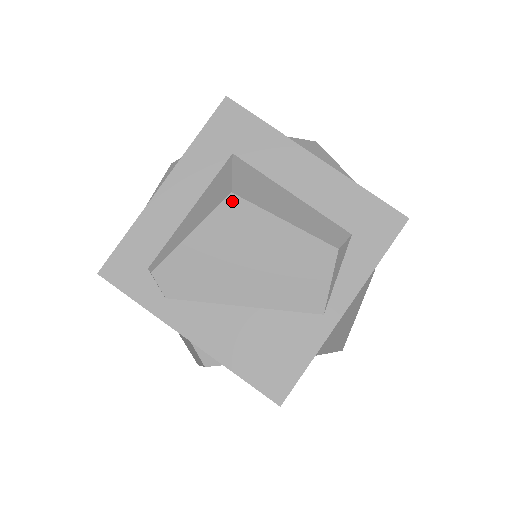
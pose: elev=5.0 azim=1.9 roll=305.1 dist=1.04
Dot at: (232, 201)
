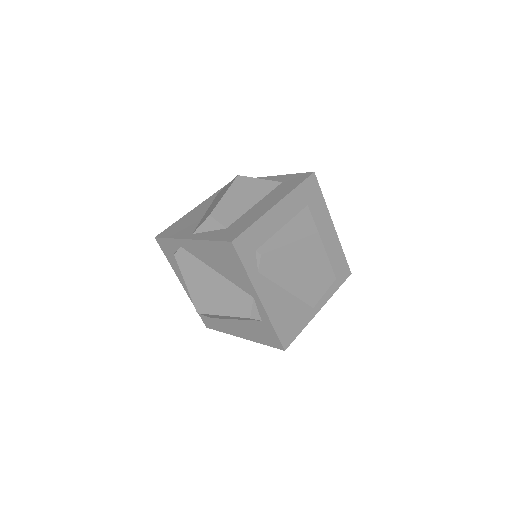
Dot at: (316, 236)
